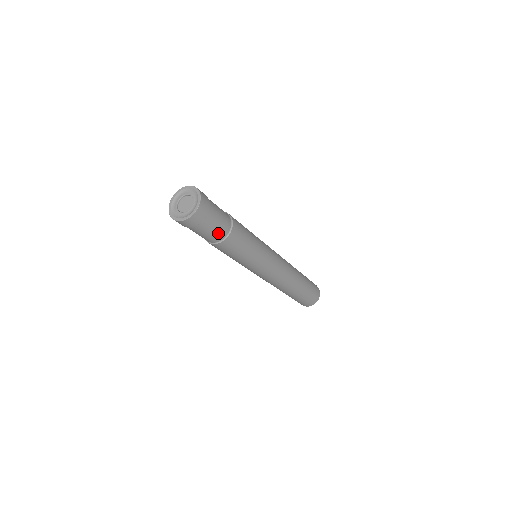
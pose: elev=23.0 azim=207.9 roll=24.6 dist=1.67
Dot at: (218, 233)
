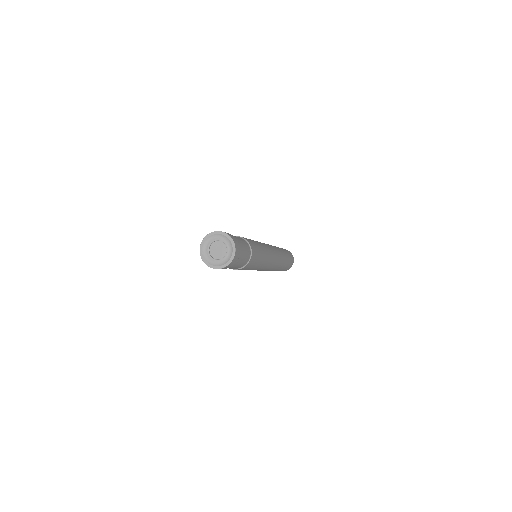
Dot at: (247, 254)
